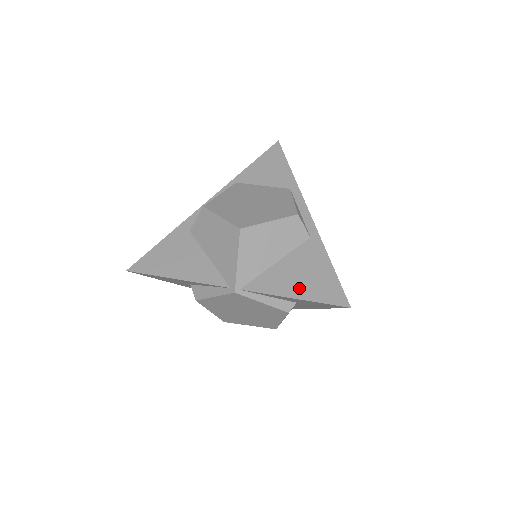
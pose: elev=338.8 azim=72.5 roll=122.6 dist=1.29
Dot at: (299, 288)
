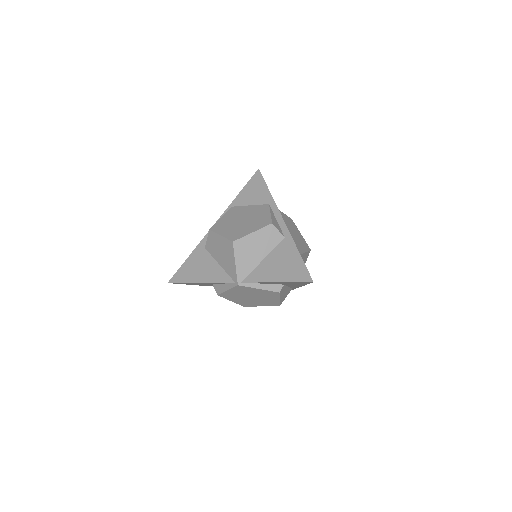
Dot at: (279, 275)
